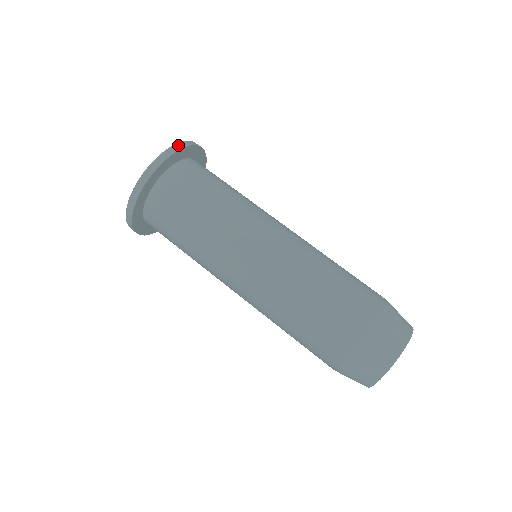
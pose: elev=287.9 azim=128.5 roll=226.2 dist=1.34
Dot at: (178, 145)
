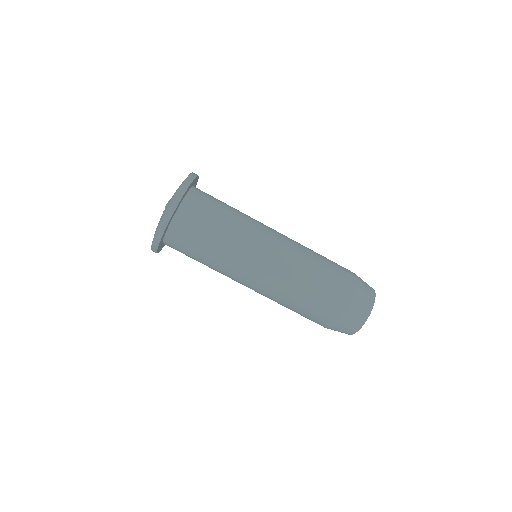
Dot at: (182, 189)
